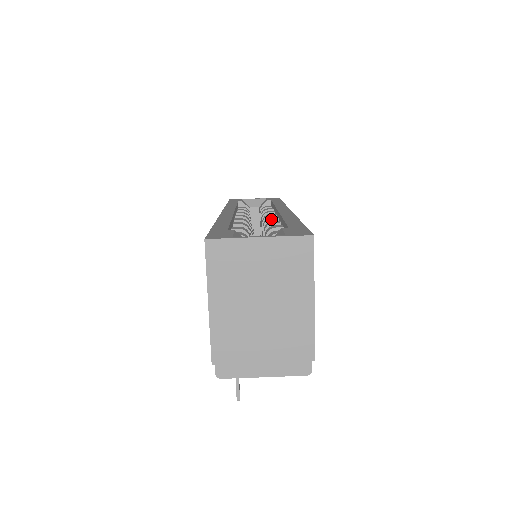
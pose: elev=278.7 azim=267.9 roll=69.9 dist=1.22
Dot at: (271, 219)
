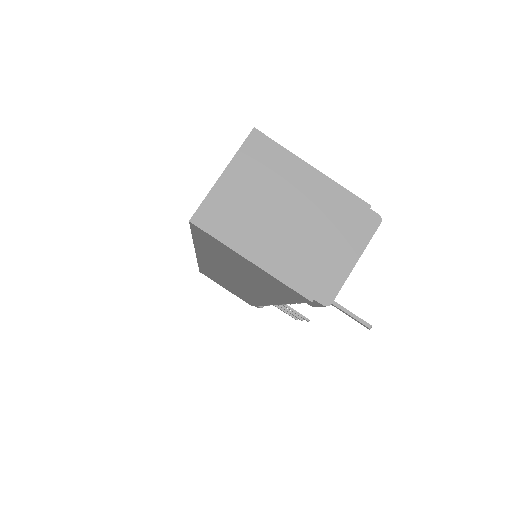
Dot at: occluded
